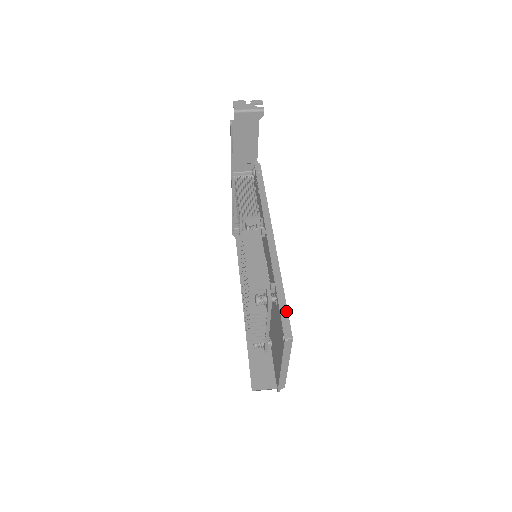
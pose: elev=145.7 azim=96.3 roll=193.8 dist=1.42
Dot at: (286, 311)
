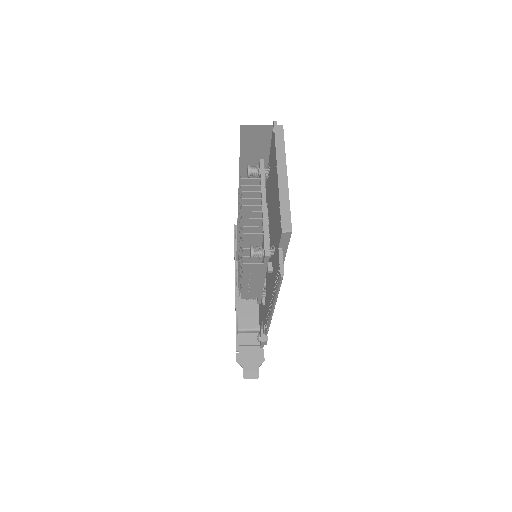
Dot at: occluded
